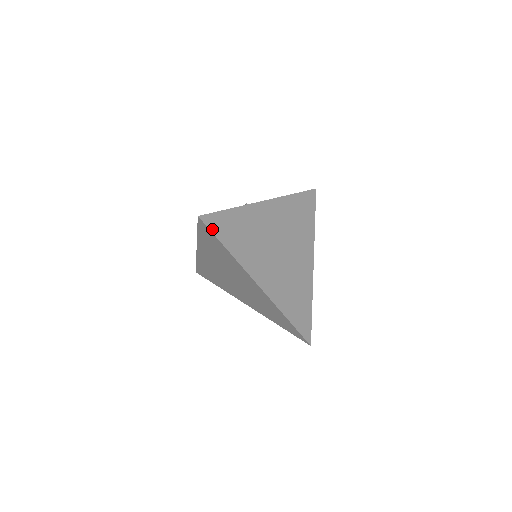
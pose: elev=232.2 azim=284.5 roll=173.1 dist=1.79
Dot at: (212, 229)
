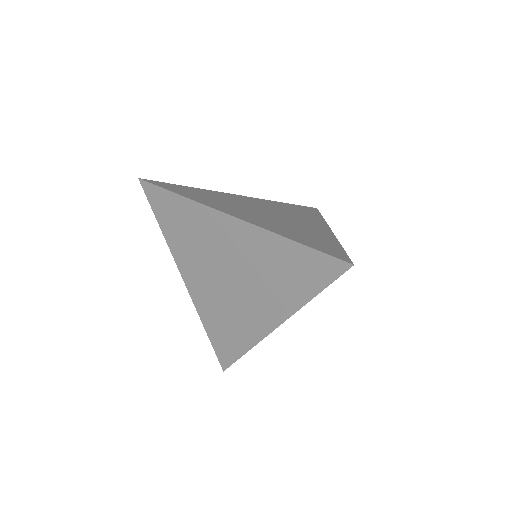
Dot at: (157, 185)
